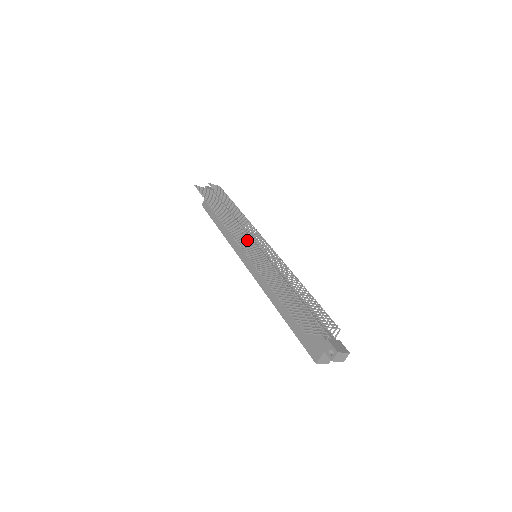
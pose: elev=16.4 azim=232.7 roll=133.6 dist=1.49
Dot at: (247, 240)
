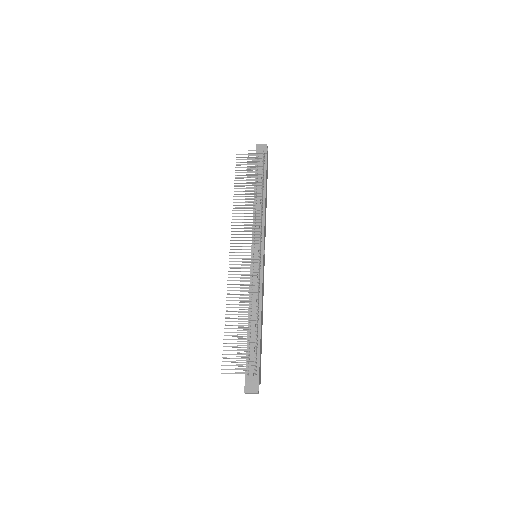
Dot at: occluded
